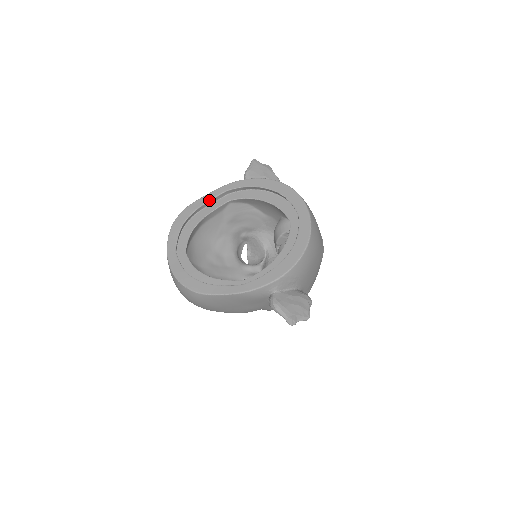
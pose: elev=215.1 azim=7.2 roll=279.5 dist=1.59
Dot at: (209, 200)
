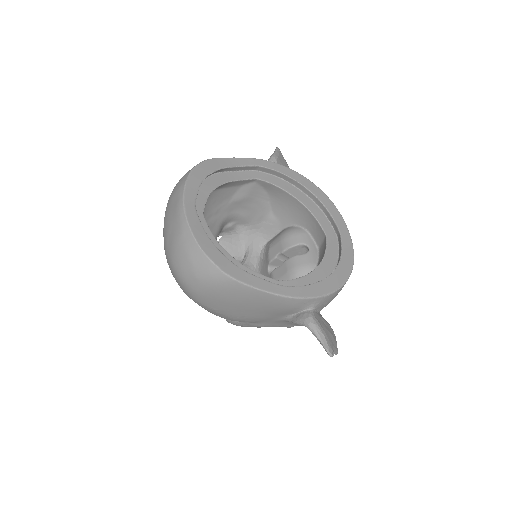
Dot at: (238, 165)
